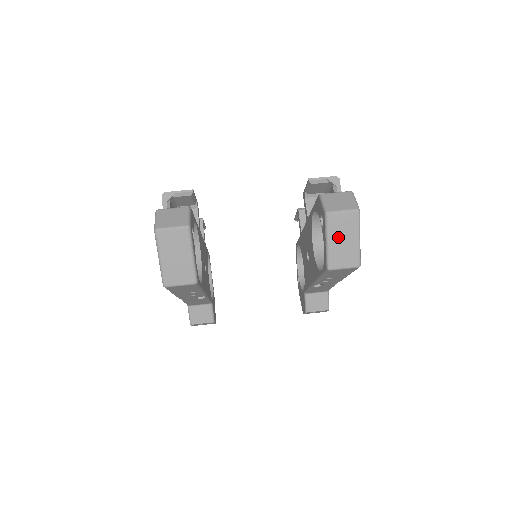
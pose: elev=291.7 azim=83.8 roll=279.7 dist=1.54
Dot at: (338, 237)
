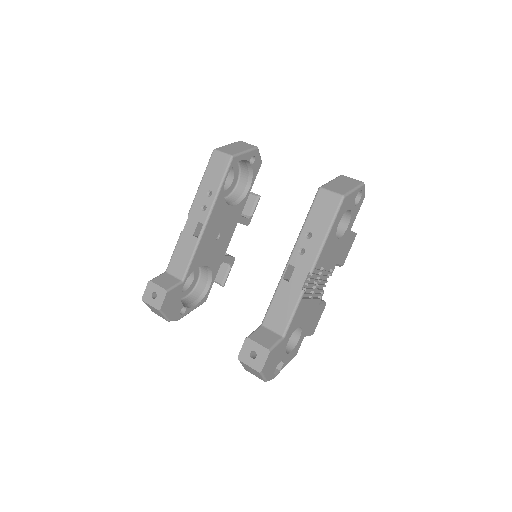
Dot at: (340, 182)
